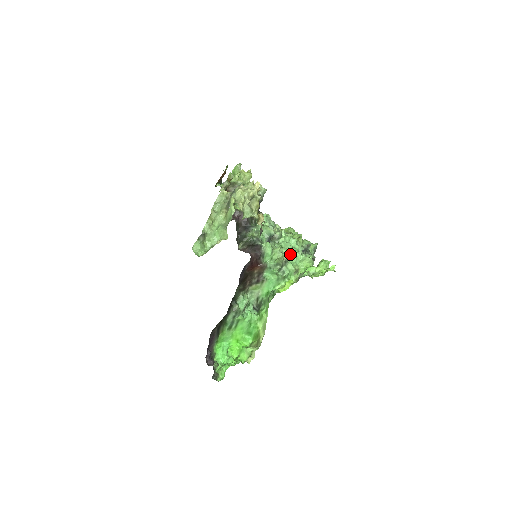
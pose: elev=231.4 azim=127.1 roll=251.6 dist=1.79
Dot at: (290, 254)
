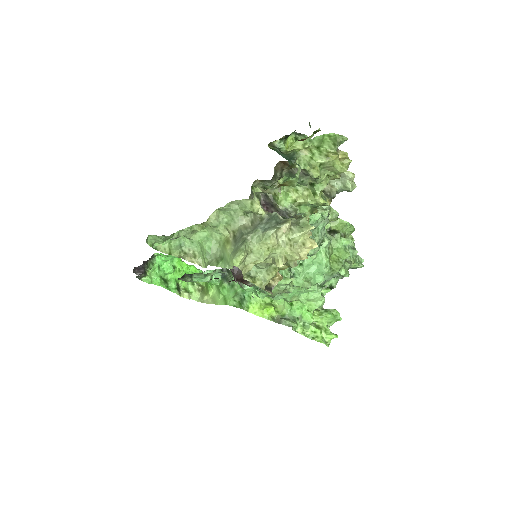
Dot at: (300, 286)
